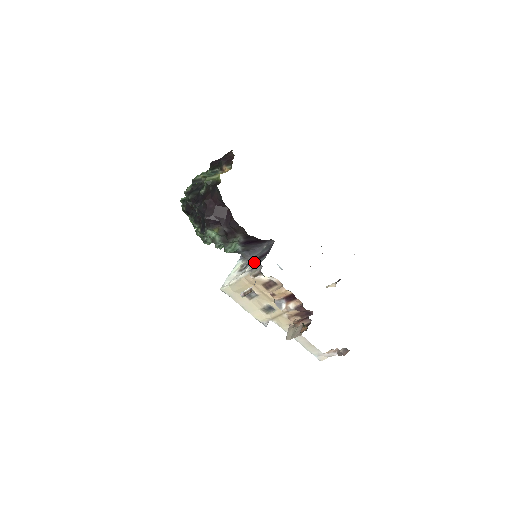
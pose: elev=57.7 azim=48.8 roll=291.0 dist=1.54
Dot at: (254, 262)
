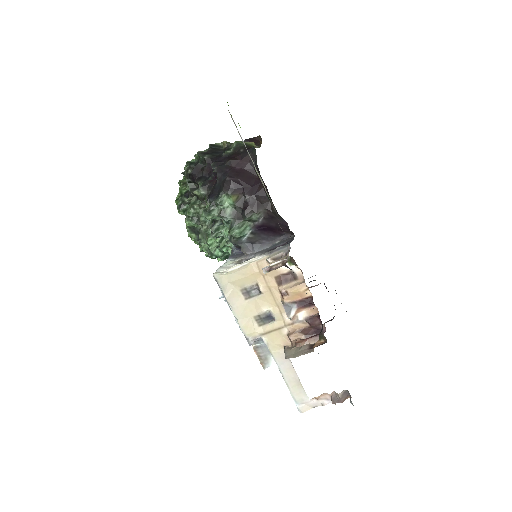
Dot at: occluded
